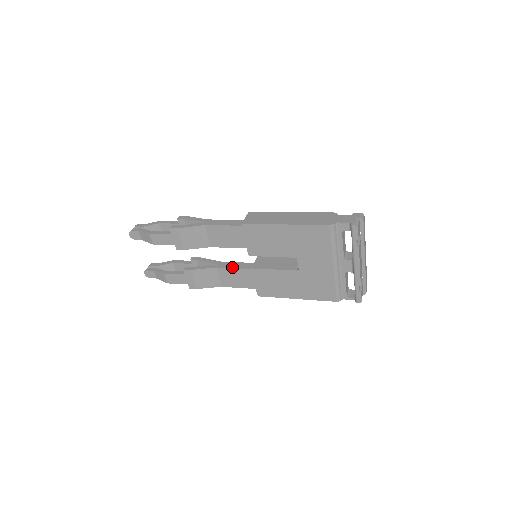
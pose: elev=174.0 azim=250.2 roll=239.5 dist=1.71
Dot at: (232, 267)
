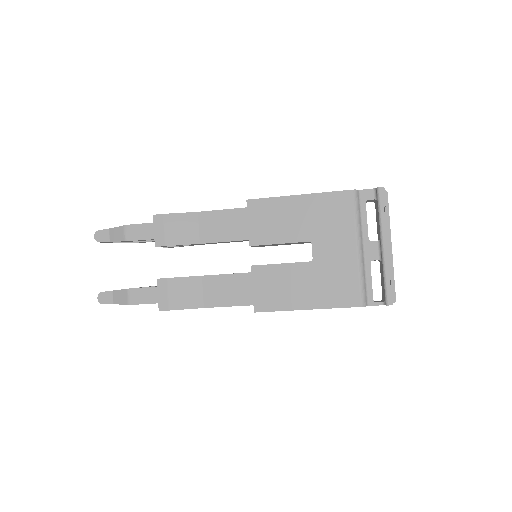
Dot at: (223, 274)
